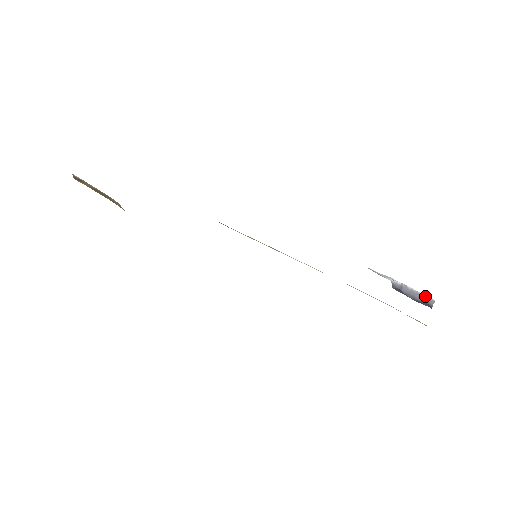
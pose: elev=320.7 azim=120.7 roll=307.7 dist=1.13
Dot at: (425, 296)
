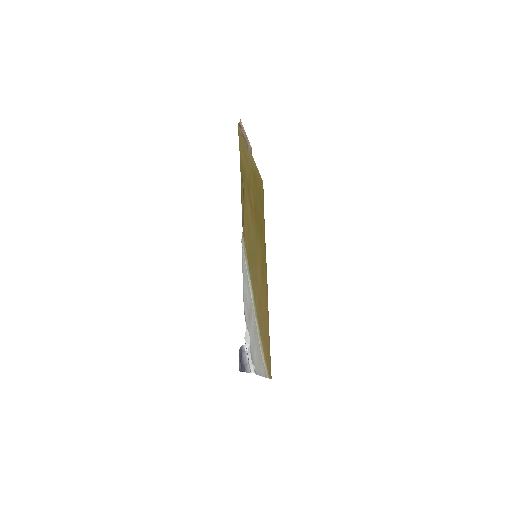
Dot at: (249, 366)
